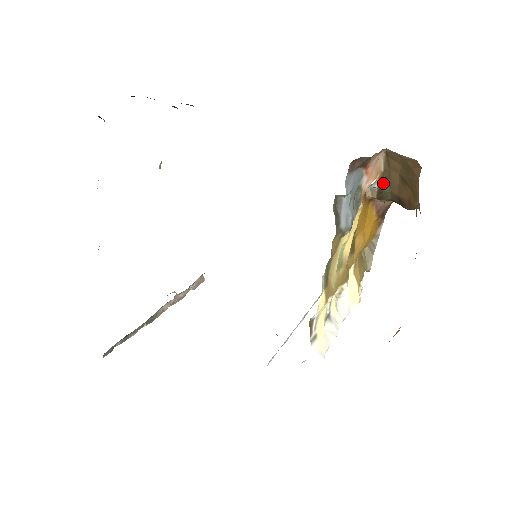
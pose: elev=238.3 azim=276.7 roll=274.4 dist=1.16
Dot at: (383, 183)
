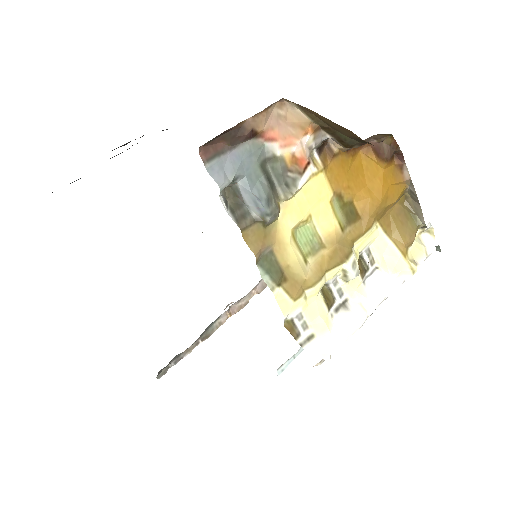
Dot at: (331, 131)
